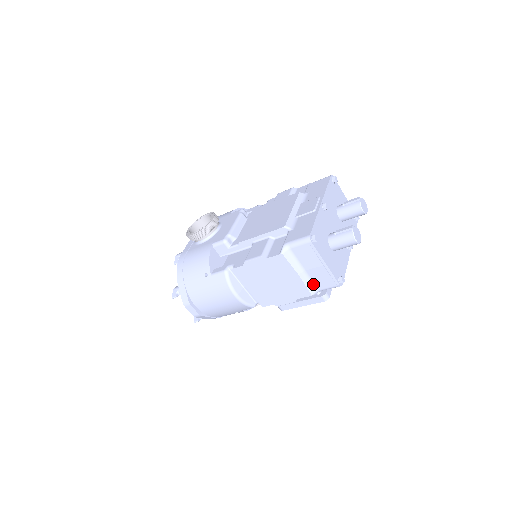
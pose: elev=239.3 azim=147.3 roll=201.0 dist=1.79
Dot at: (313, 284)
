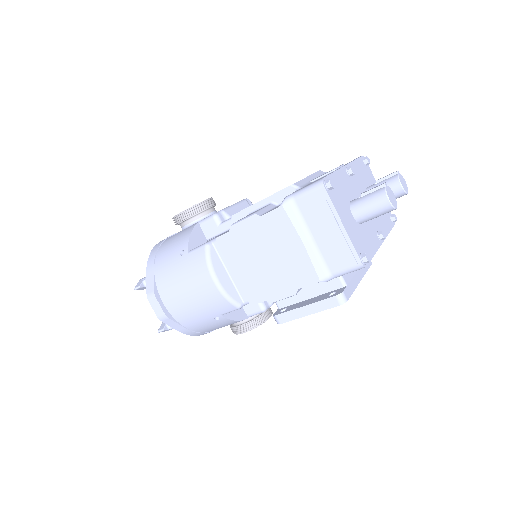
Dot at: (323, 263)
